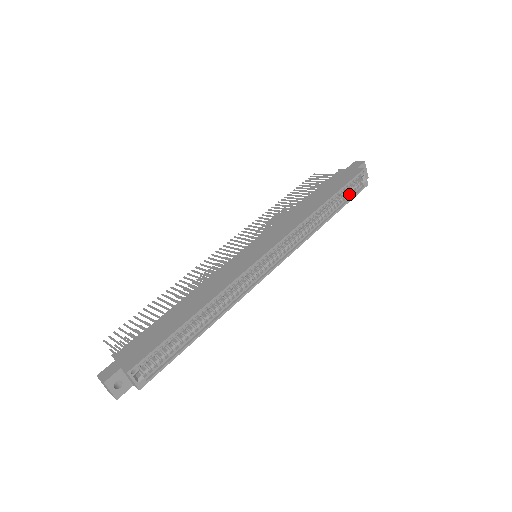
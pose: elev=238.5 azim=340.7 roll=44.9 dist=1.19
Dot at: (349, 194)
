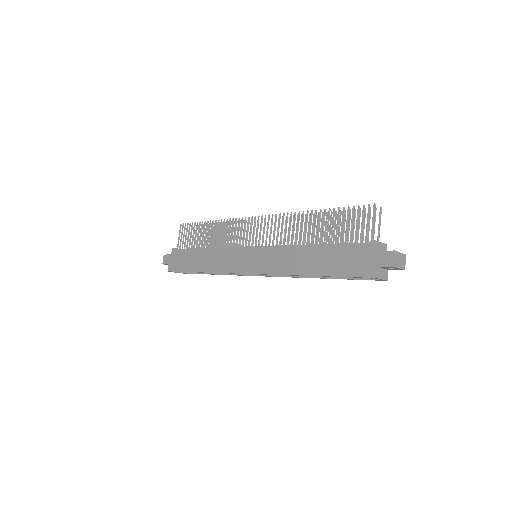
Dot at: occluded
